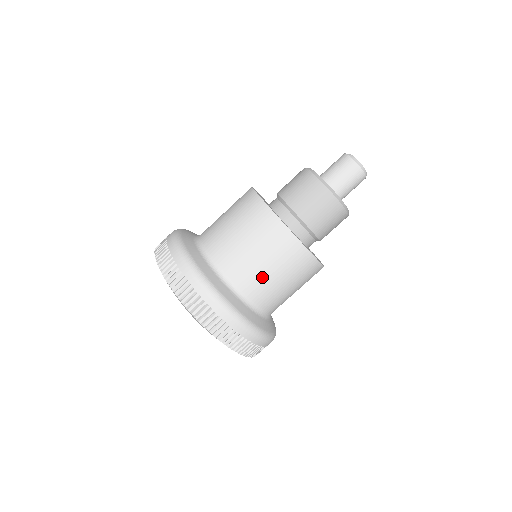
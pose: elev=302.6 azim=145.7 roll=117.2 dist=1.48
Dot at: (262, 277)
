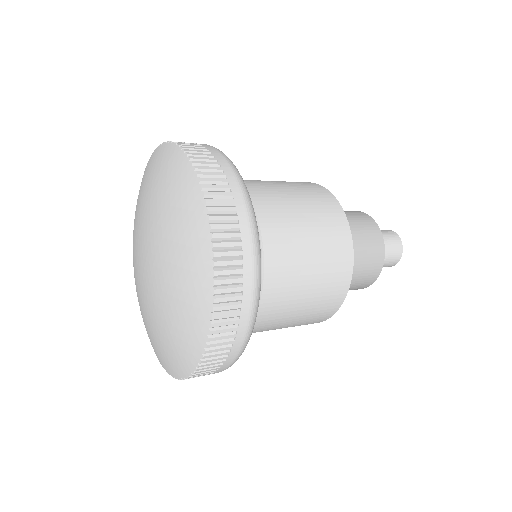
Dot at: (276, 325)
